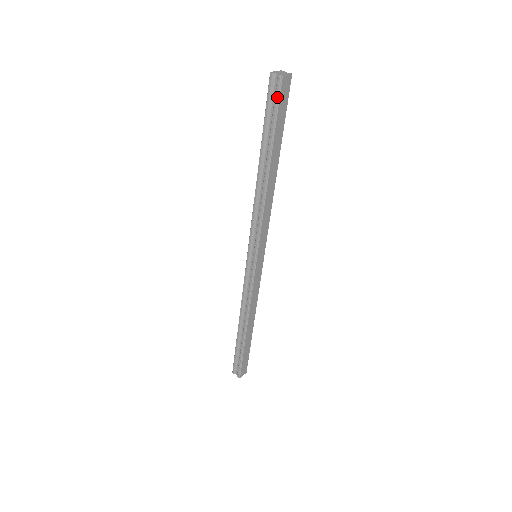
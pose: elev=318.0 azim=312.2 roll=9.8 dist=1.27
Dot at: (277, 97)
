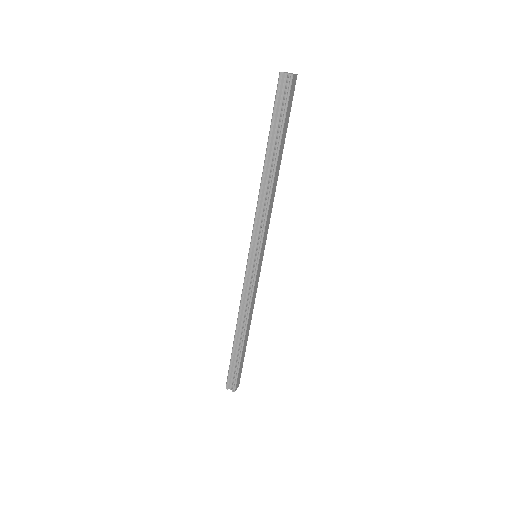
Dot at: (287, 95)
